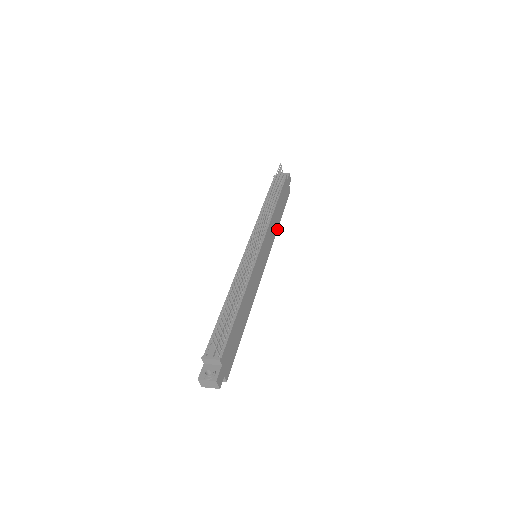
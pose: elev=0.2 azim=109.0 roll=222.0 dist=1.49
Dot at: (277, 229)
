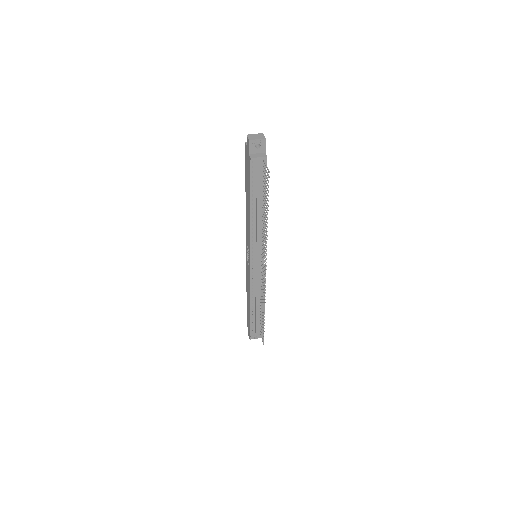
Dot at: occluded
